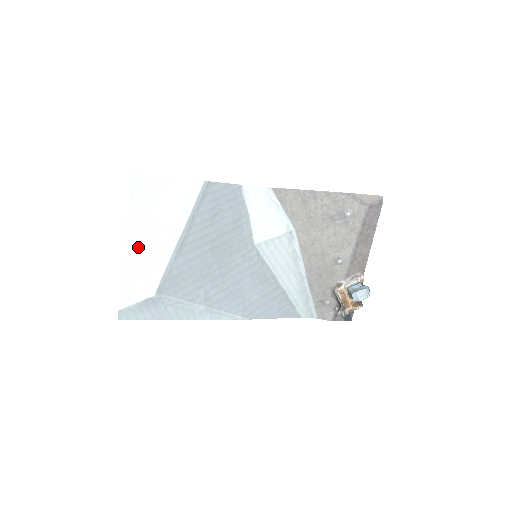
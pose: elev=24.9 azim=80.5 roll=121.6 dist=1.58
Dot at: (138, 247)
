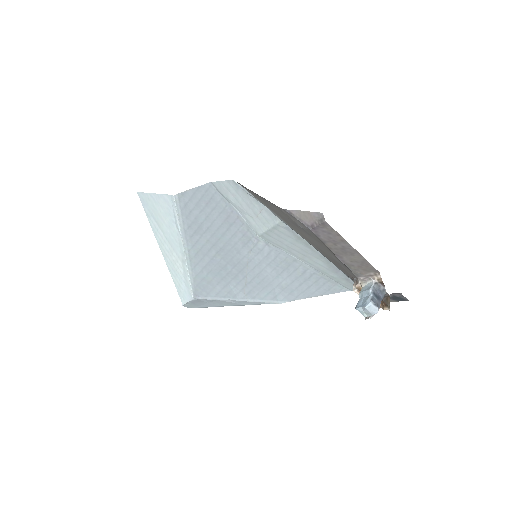
Dot at: (169, 258)
